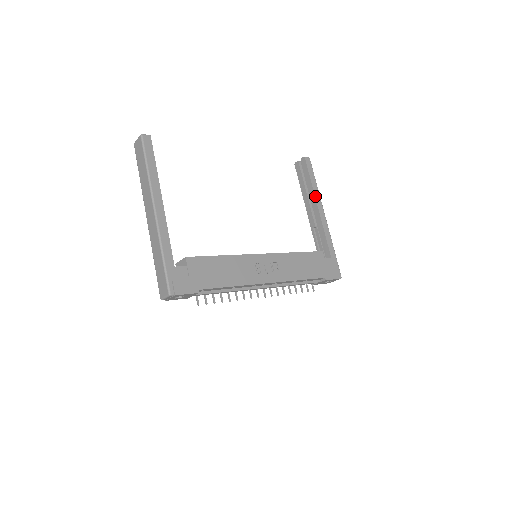
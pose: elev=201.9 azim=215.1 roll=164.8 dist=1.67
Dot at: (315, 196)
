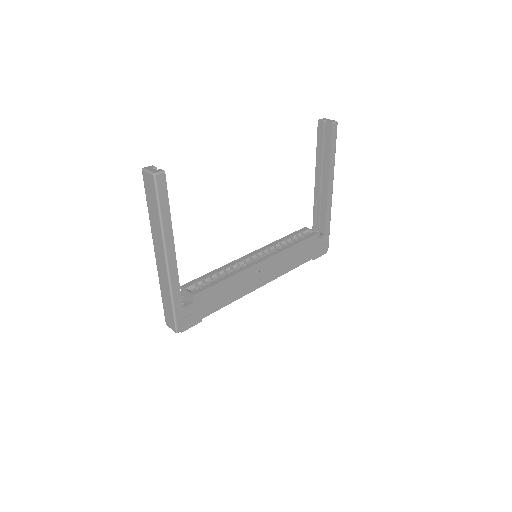
Dot at: (329, 172)
